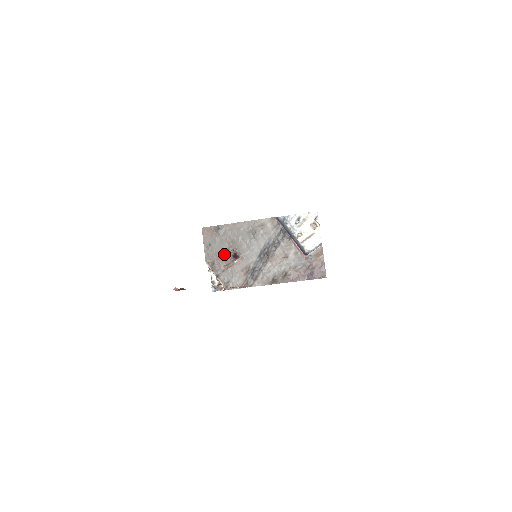
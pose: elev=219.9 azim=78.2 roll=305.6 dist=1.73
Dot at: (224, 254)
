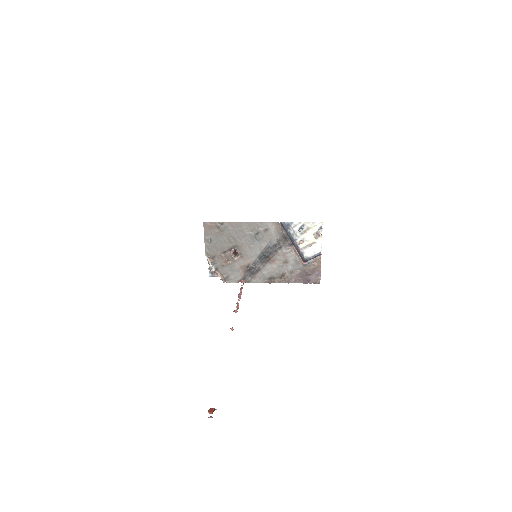
Dot at: (224, 250)
